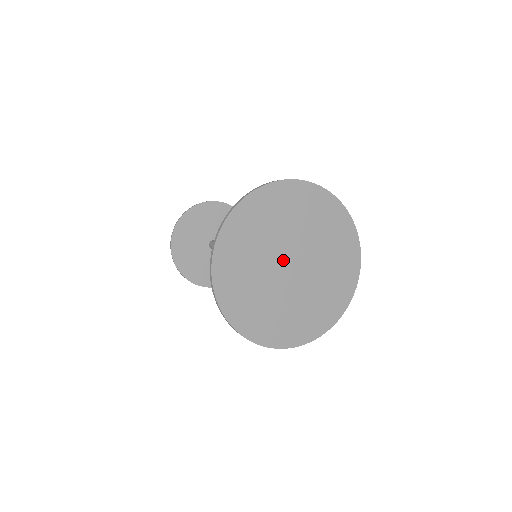
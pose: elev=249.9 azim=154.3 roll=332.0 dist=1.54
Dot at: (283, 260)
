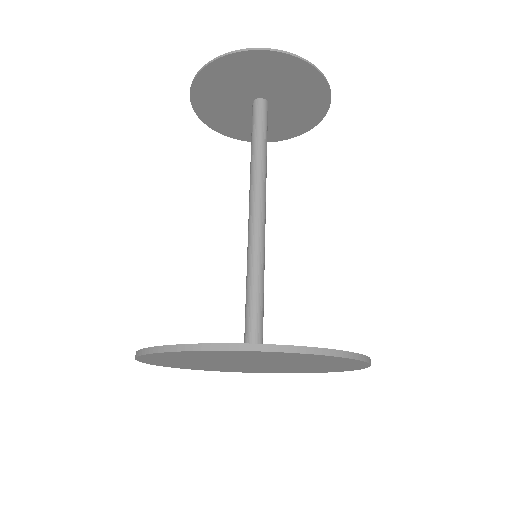
Dot at: (238, 364)
